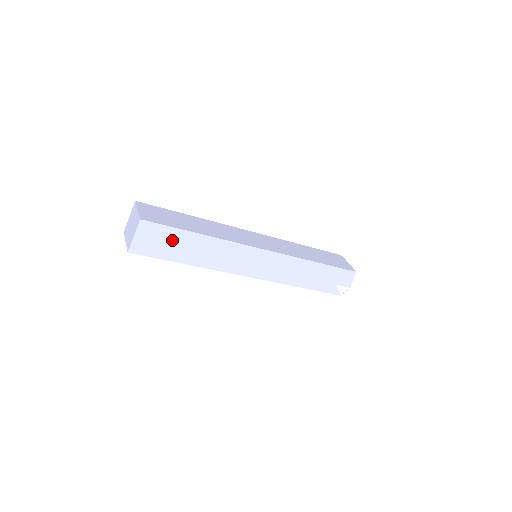
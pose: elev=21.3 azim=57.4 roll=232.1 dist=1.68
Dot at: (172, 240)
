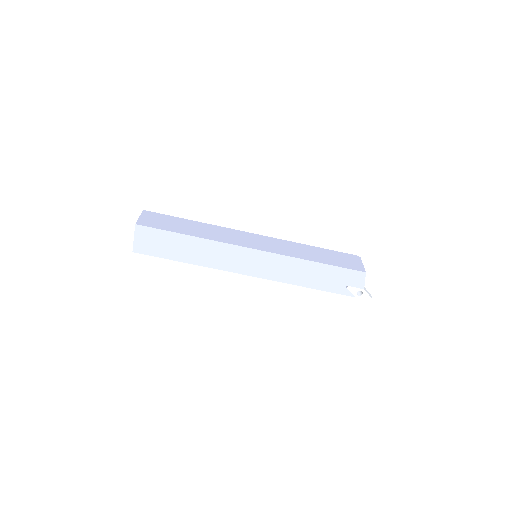
Dot at: (166, 241)
